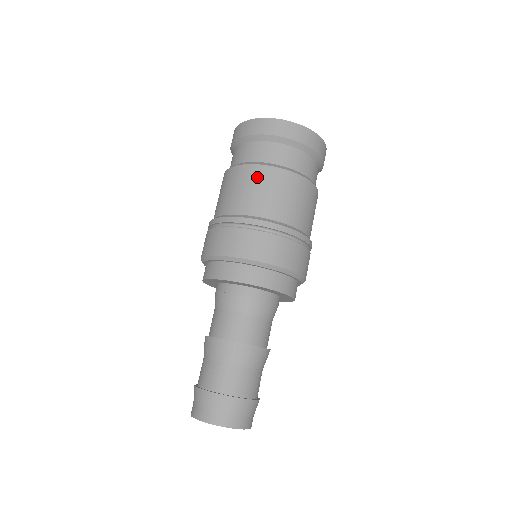
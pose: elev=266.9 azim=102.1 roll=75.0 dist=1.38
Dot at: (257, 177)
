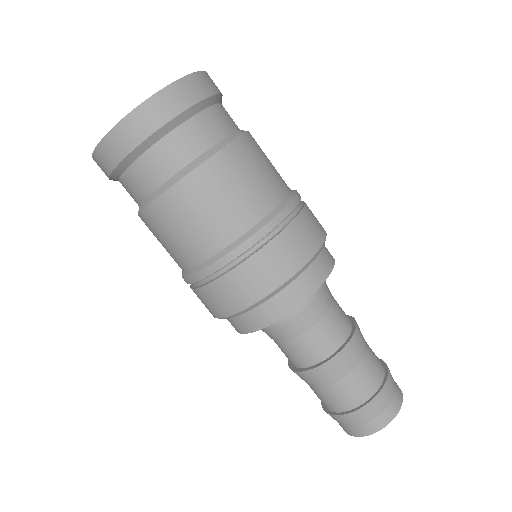
Dot at: (166, 217)
